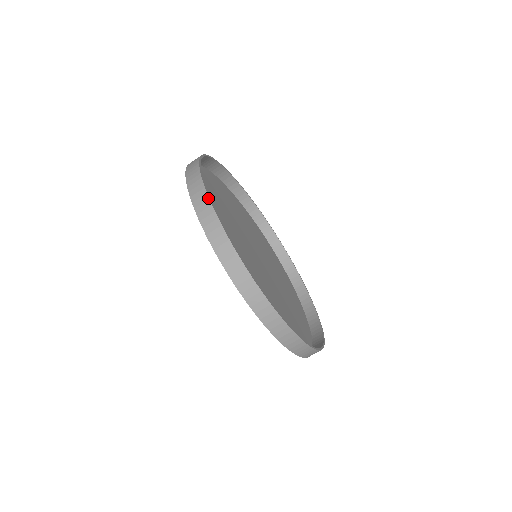
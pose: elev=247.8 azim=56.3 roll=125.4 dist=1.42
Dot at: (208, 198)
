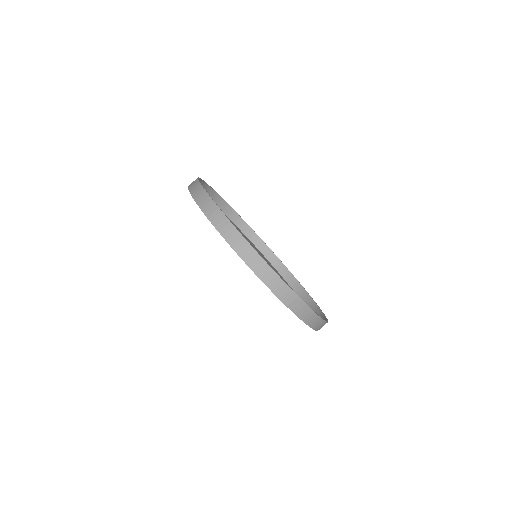
Dot at: (211, 199)
